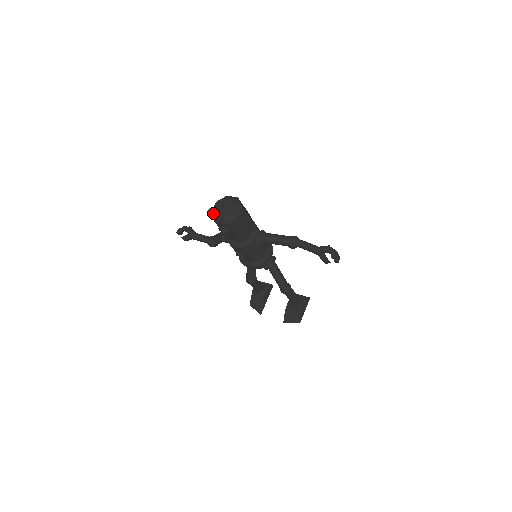
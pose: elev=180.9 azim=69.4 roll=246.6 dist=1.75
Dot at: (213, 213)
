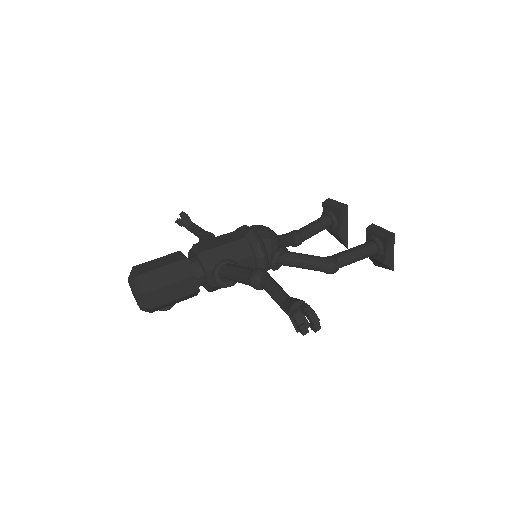
Dot at: occluded
